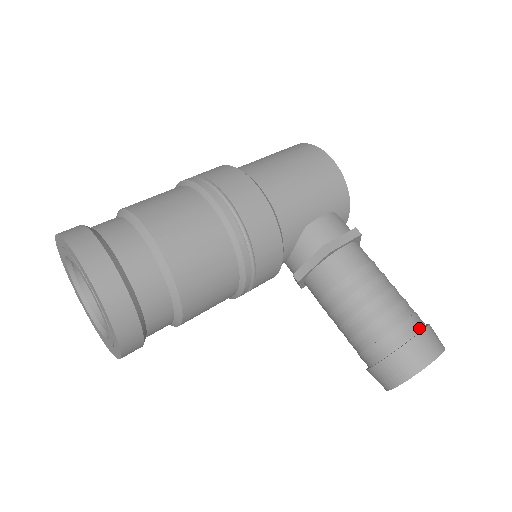
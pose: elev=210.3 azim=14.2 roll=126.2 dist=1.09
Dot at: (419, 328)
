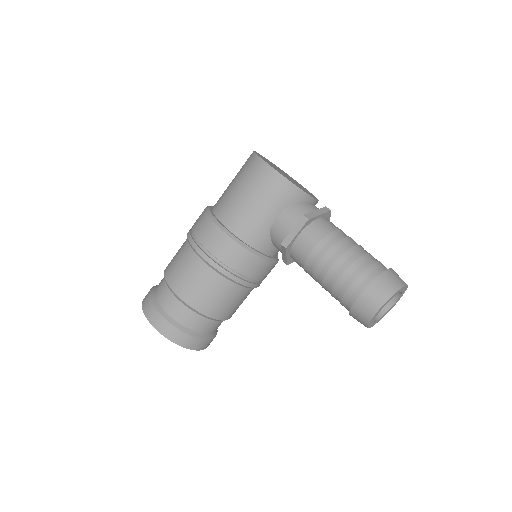
Dot at: (366, 284)
